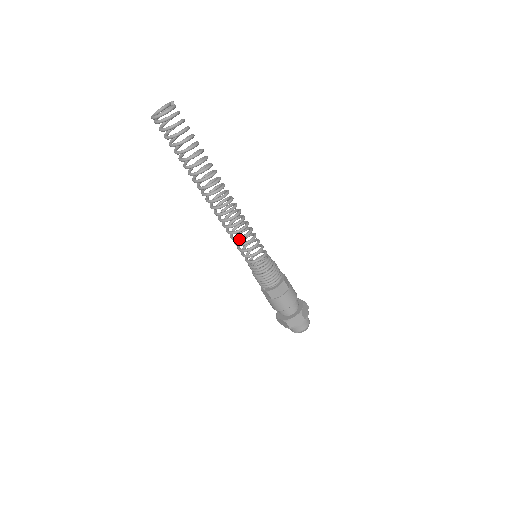
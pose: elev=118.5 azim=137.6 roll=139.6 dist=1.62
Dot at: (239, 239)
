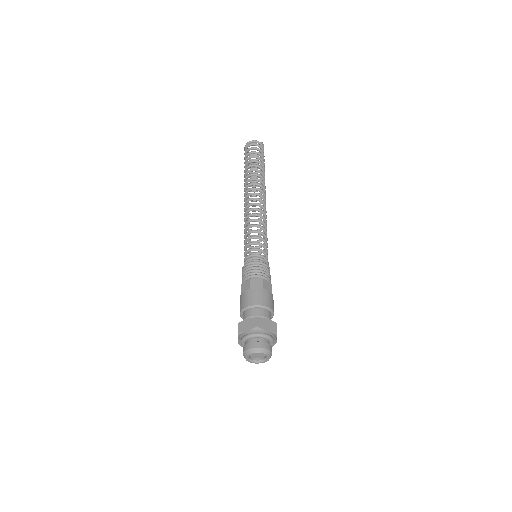
Dot at: (247, 227)
